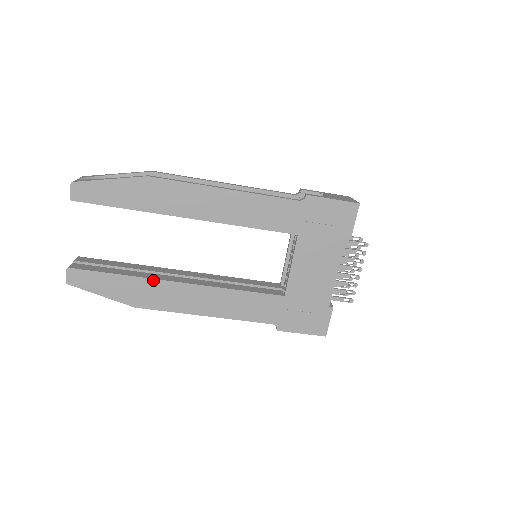
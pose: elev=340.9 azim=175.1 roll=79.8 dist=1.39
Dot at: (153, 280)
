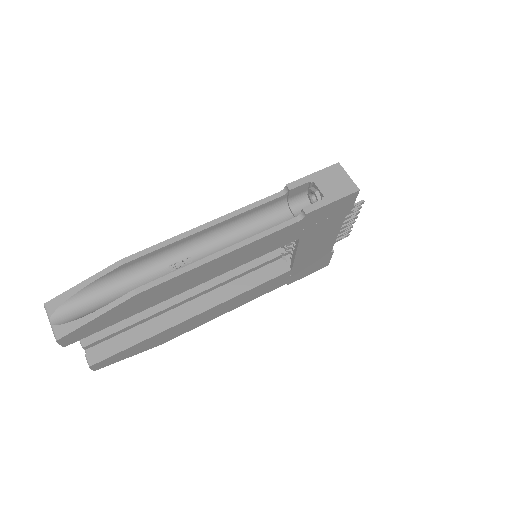
Dot at: (172, 327)
